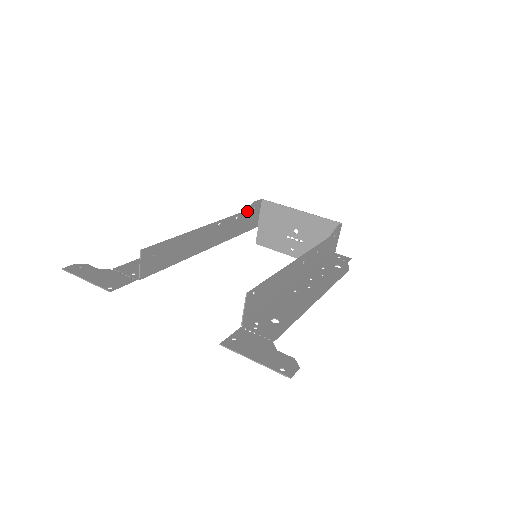
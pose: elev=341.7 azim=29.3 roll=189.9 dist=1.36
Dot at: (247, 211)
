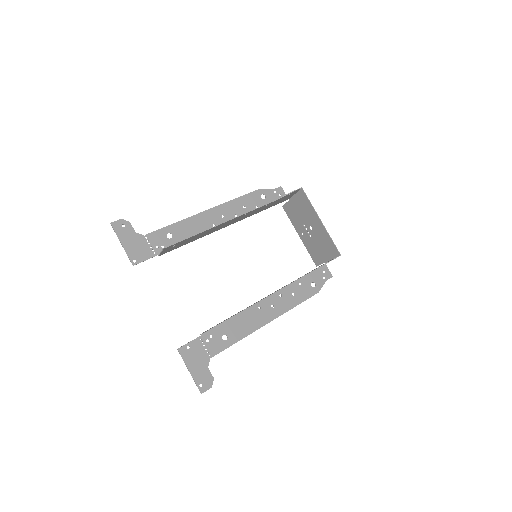
Dot at: (281, 198)
